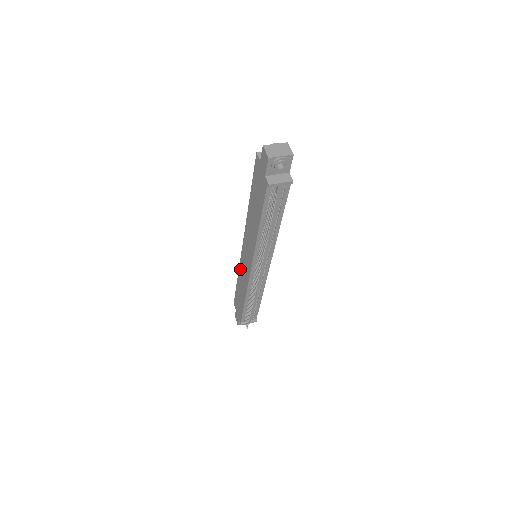
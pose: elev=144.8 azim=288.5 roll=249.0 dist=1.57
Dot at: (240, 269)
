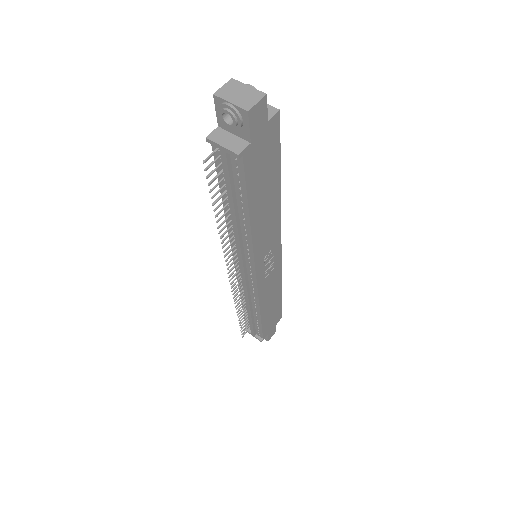
Dot at: occluded
